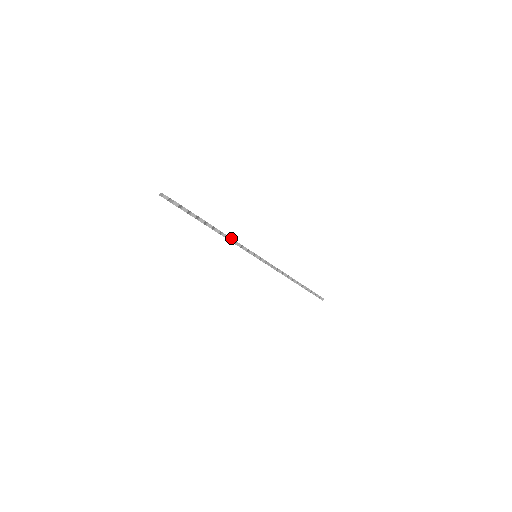
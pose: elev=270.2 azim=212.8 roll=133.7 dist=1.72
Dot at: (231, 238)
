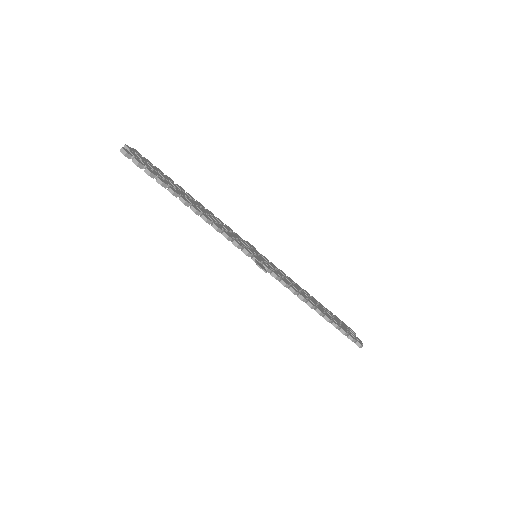
Dot at: (204, 215)
